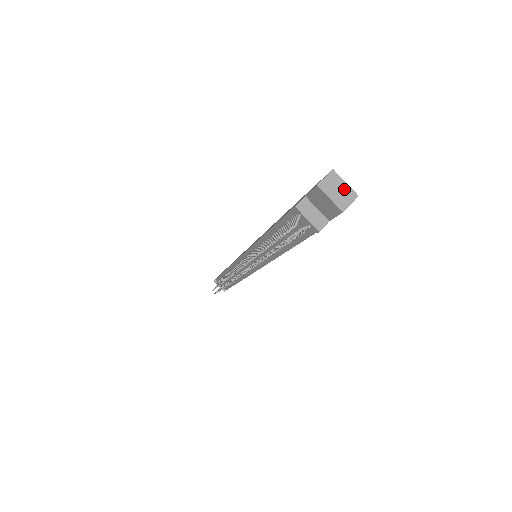
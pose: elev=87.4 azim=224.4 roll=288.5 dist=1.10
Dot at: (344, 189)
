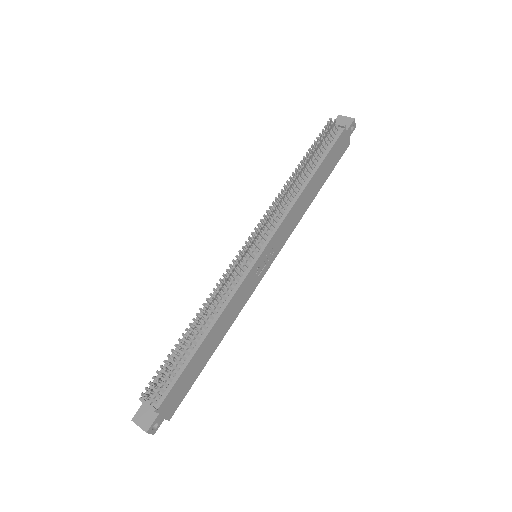
Dot at: occluded
